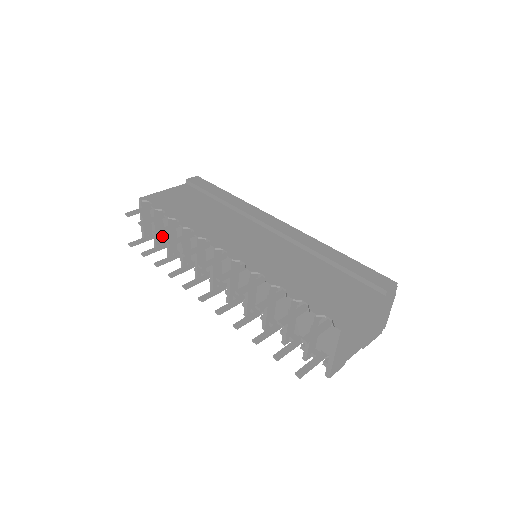
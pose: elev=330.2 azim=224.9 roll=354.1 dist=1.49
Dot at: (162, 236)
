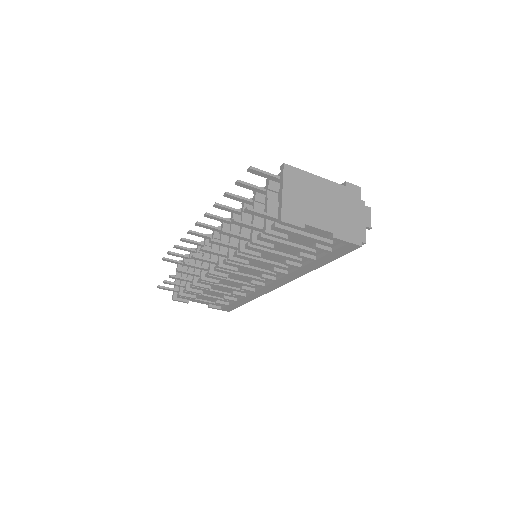
Dot at: occluded
